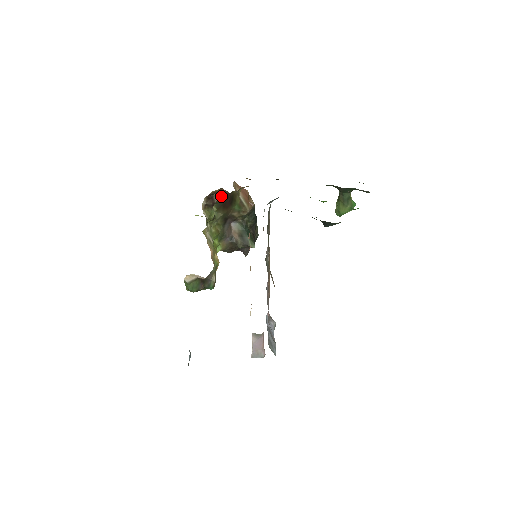
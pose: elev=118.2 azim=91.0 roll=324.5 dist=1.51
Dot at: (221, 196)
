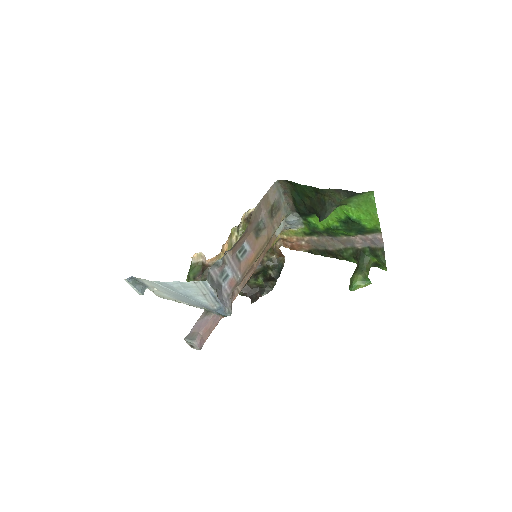
Dot at: occluded
